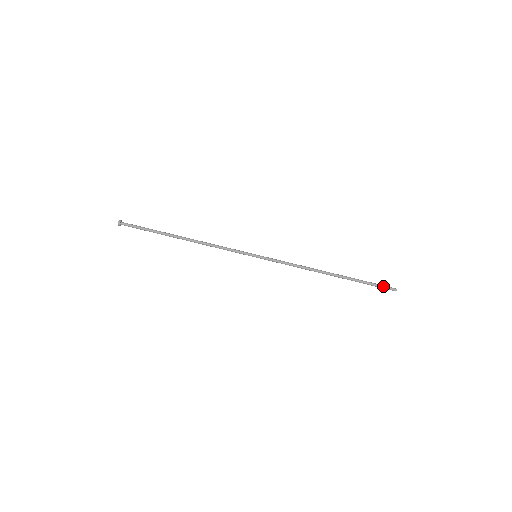
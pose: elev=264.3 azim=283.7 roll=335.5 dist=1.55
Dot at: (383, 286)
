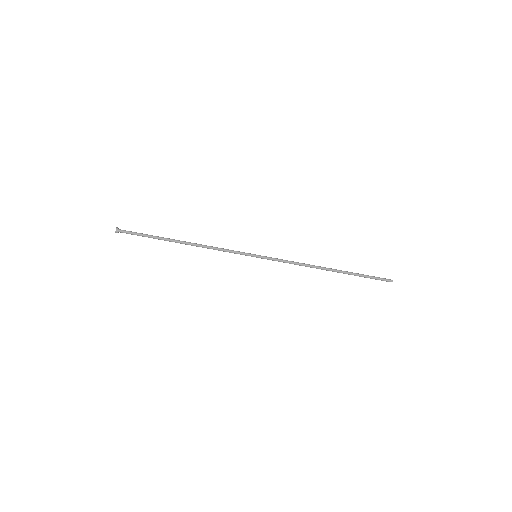
Dot at: (379, 278)
